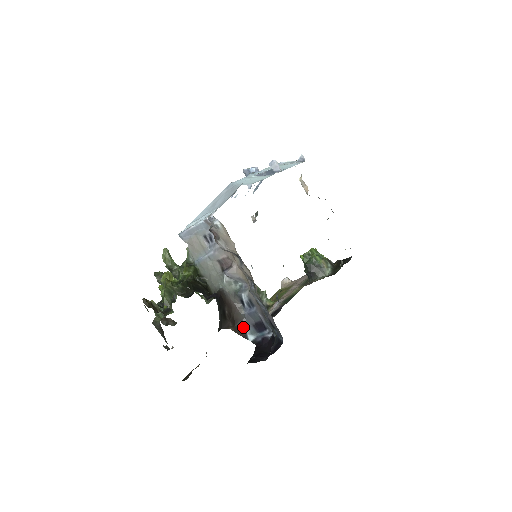
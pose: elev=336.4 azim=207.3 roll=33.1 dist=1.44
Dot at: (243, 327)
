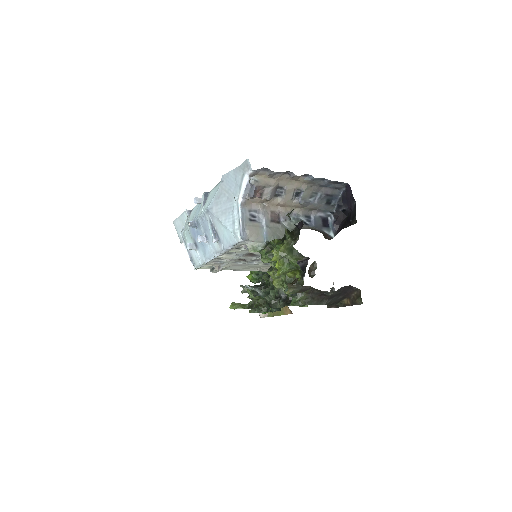
Dot at: (324, 233)
